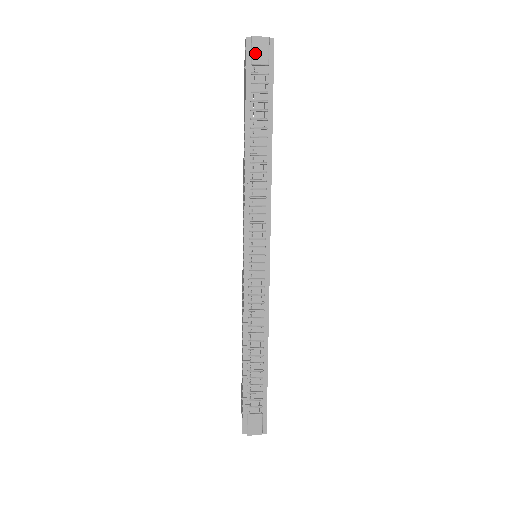
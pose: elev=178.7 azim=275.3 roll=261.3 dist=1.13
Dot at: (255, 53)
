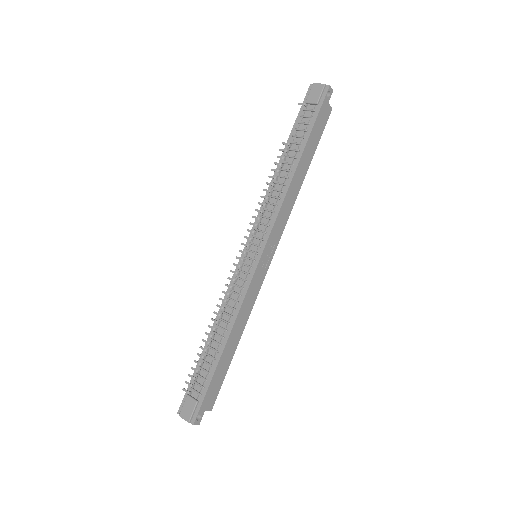
Dot at: (311, 95)
